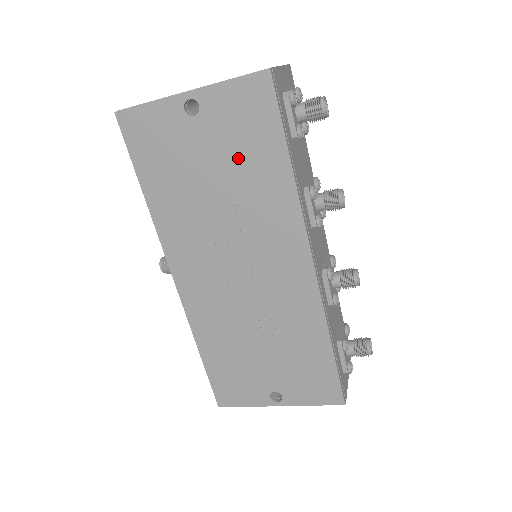
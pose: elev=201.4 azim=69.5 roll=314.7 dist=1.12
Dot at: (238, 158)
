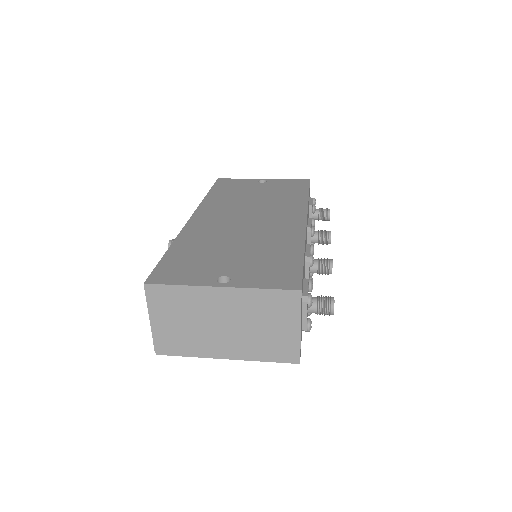
Dot at: occluded
